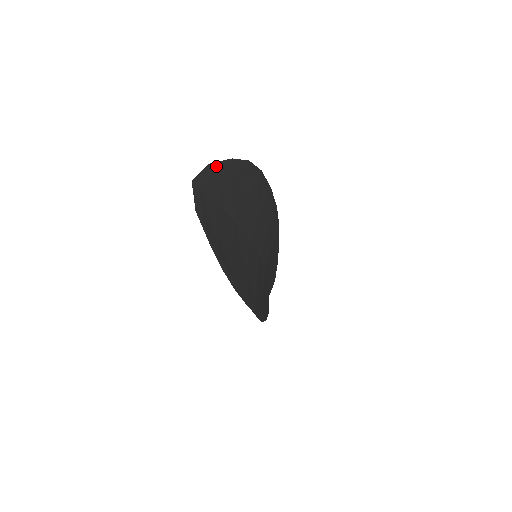
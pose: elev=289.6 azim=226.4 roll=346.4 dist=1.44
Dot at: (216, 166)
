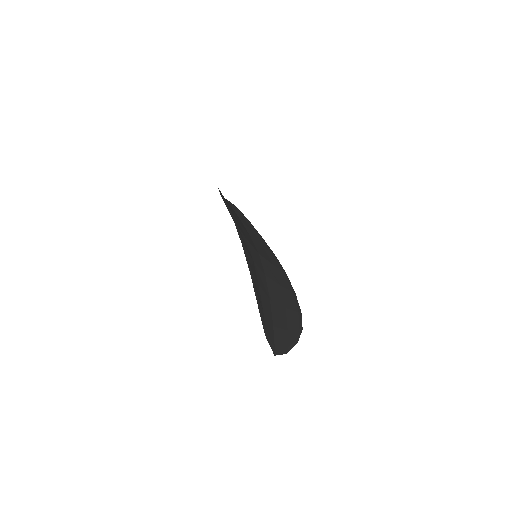
Dot at: (265, 330)
